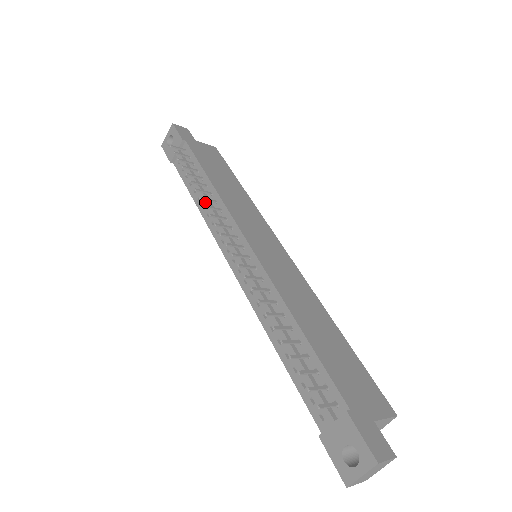
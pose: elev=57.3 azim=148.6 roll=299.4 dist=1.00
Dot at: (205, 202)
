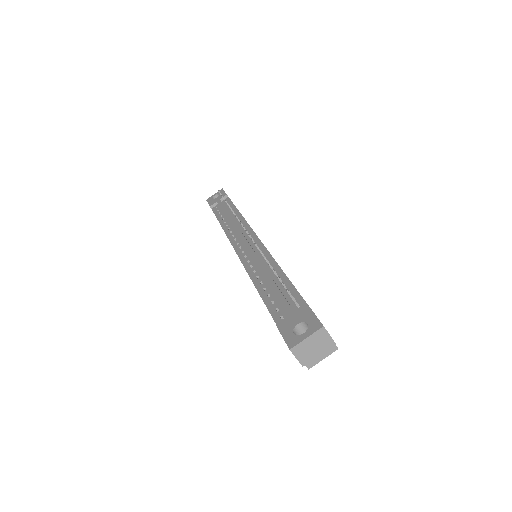
Dot at: (231, 220)
